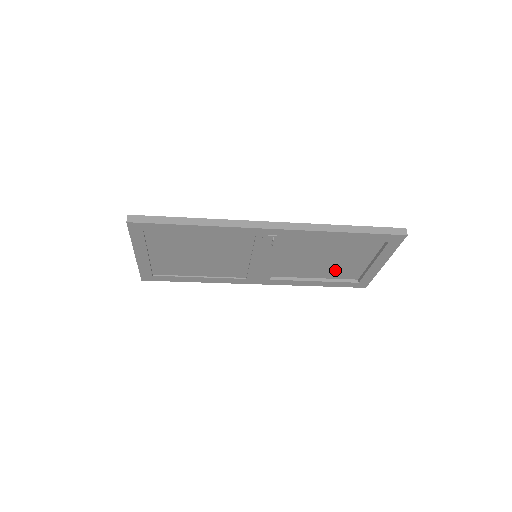
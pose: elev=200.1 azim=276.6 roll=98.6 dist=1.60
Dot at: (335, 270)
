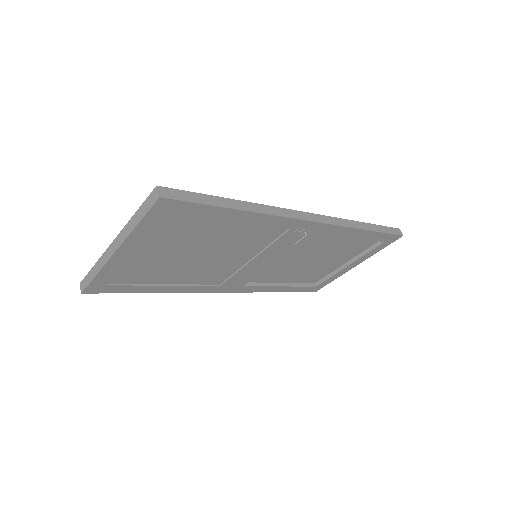
Dot at: (308, 273)
